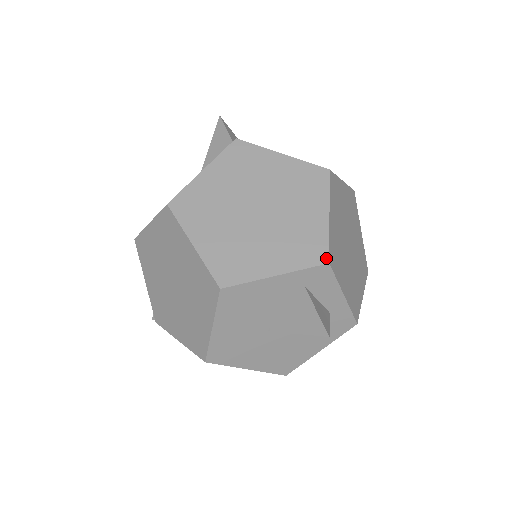
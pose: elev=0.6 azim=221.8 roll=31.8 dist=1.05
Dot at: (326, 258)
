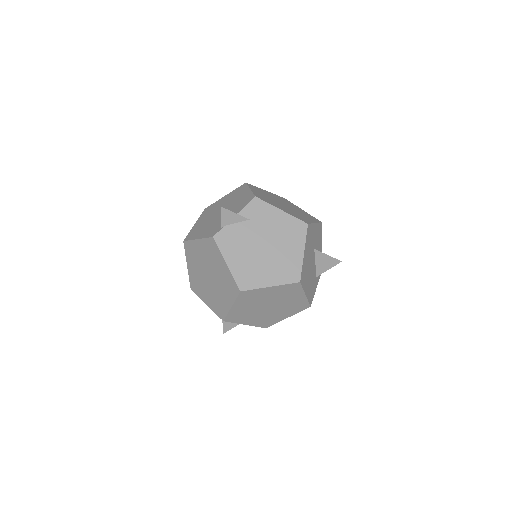
Dot at: (223, 319)
